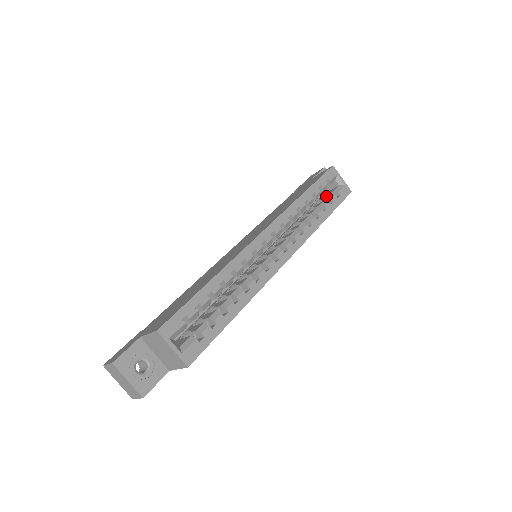
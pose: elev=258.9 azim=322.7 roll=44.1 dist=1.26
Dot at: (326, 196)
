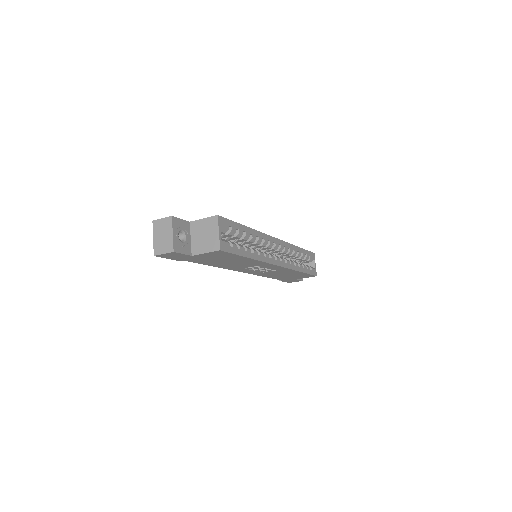
Dot at: occluded
